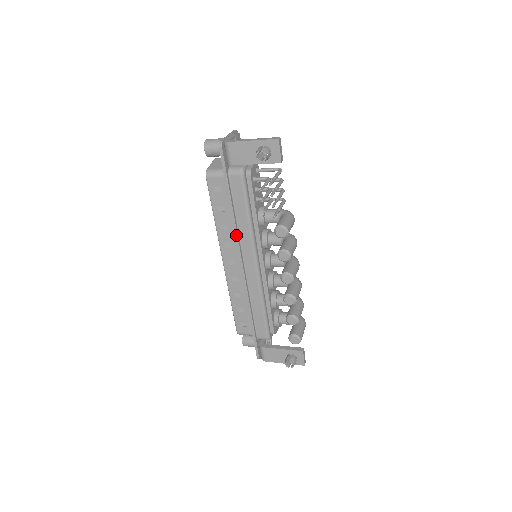
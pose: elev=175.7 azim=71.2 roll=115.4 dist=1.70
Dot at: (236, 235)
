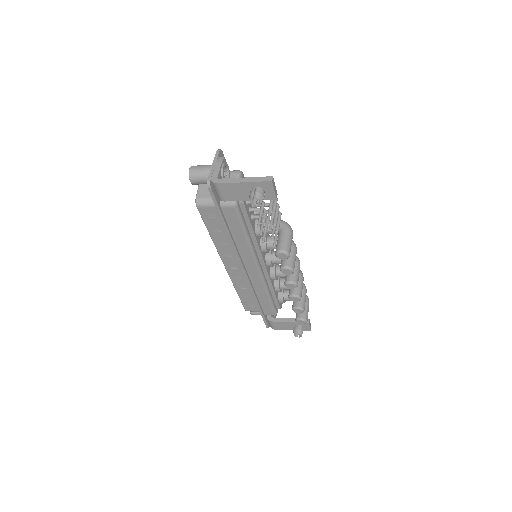
Dot at: (236, 251)
